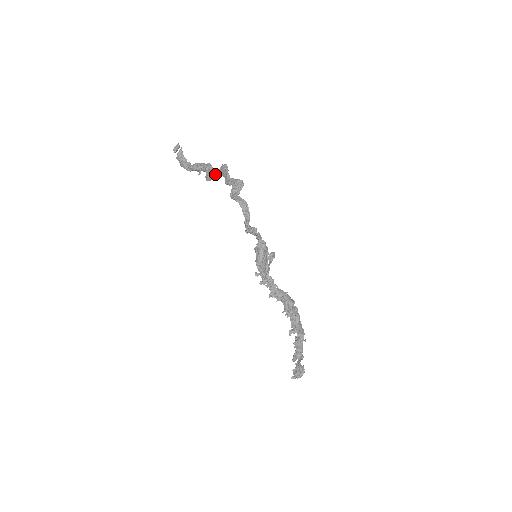
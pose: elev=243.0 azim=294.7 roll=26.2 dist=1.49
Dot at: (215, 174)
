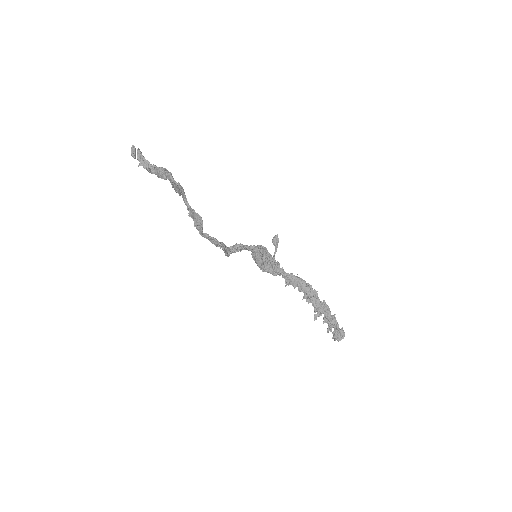
Dot at: occluded
